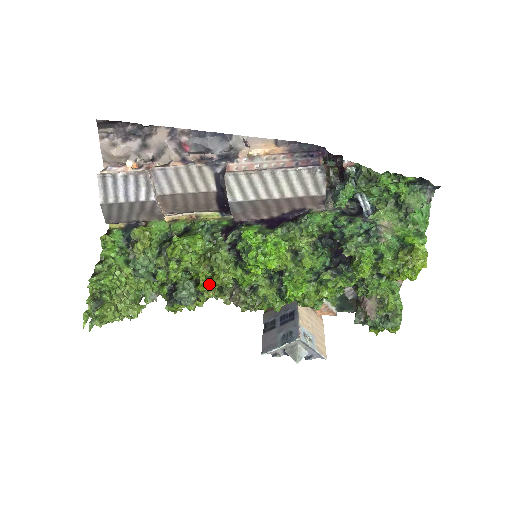
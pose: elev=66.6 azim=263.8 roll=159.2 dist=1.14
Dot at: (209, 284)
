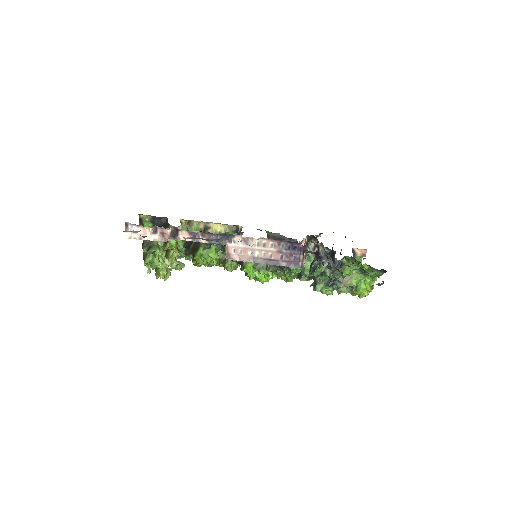
Dot at: occluded
